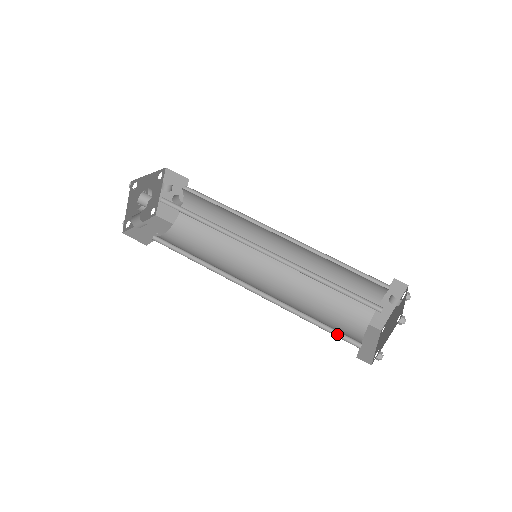
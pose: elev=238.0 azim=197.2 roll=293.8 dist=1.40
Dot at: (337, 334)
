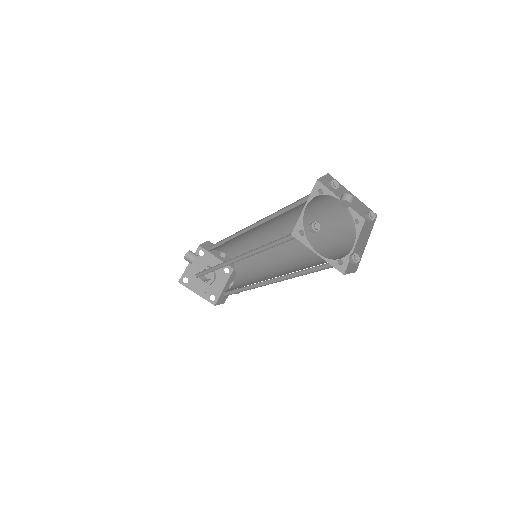
Dot at: occluded
